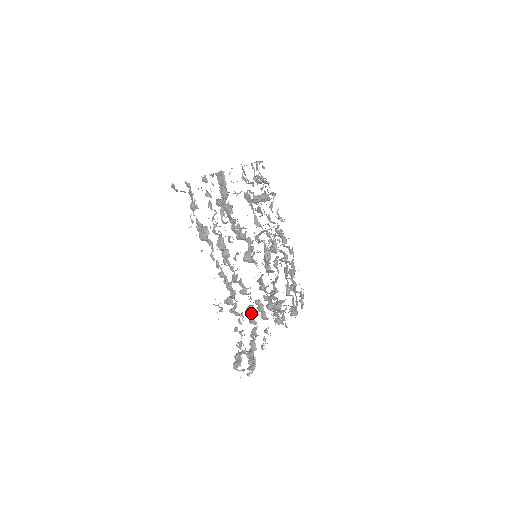
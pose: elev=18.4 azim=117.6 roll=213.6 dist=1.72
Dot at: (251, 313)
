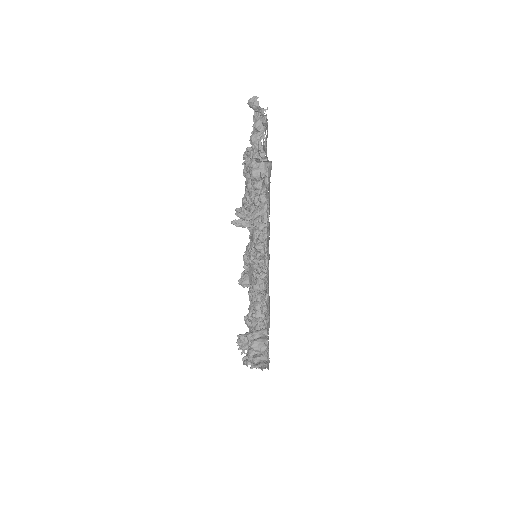
Dot at: occluded
